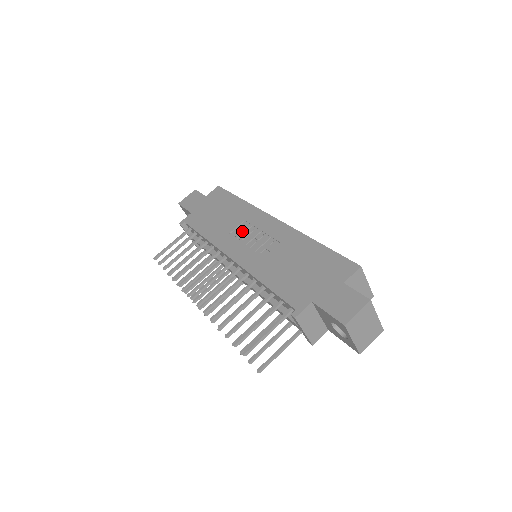
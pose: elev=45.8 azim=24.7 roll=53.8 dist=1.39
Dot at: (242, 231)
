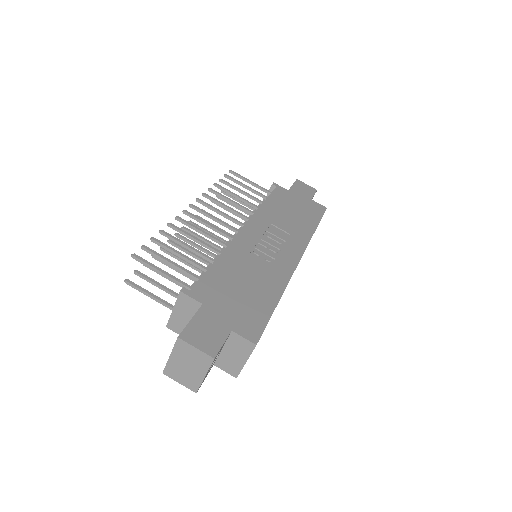
Dot at: (277, 234)
